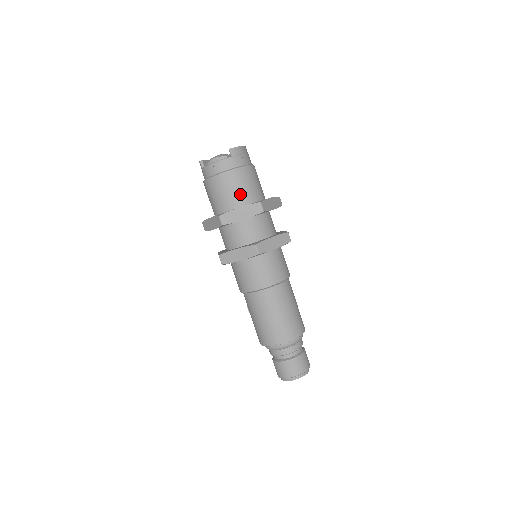
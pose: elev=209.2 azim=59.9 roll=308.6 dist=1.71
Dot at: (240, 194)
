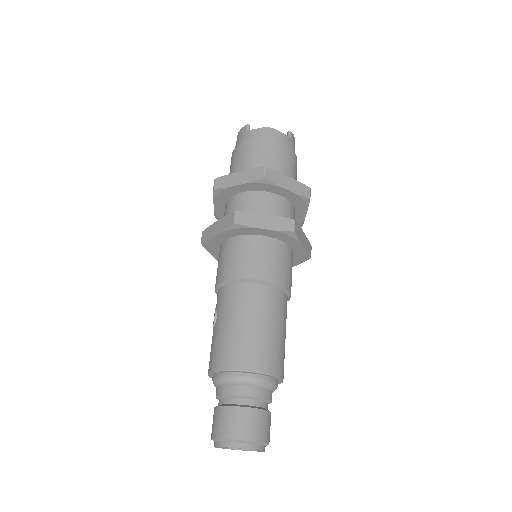
Dot at: (287, 171)
